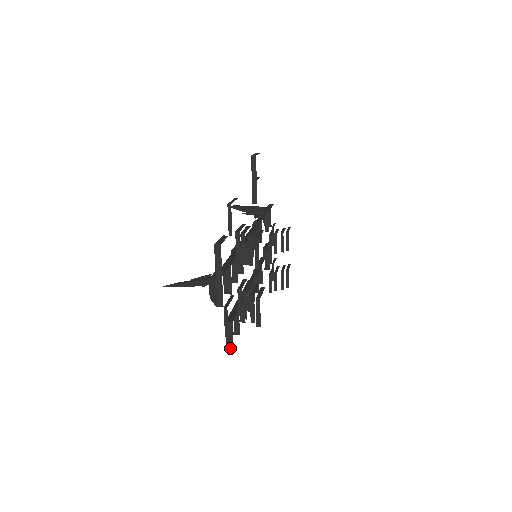
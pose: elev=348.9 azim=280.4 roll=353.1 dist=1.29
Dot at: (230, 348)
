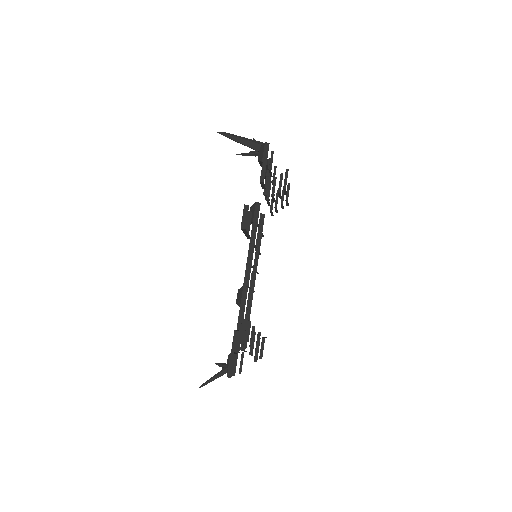
Dot at: occluded
